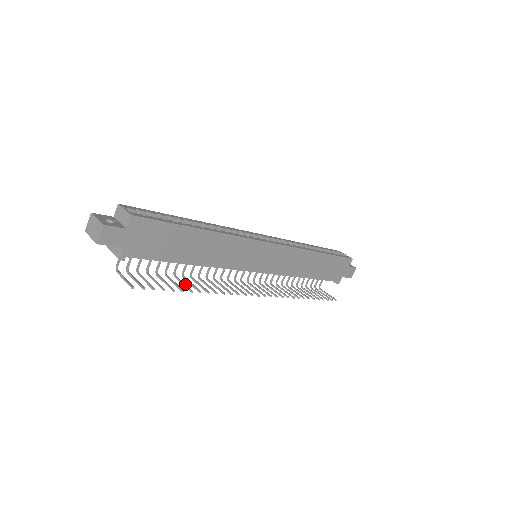
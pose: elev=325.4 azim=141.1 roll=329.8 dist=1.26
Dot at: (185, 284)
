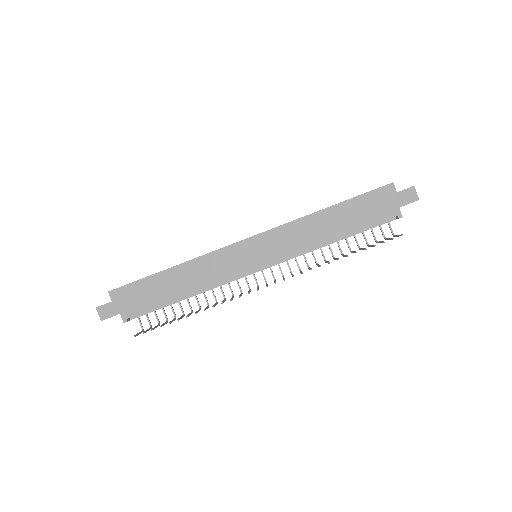
Dot at: (189, 314)
